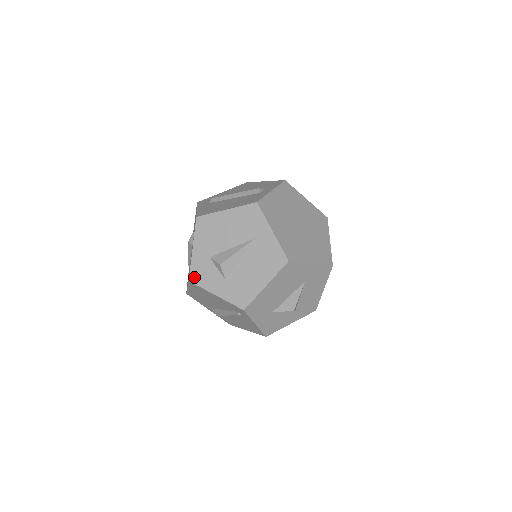
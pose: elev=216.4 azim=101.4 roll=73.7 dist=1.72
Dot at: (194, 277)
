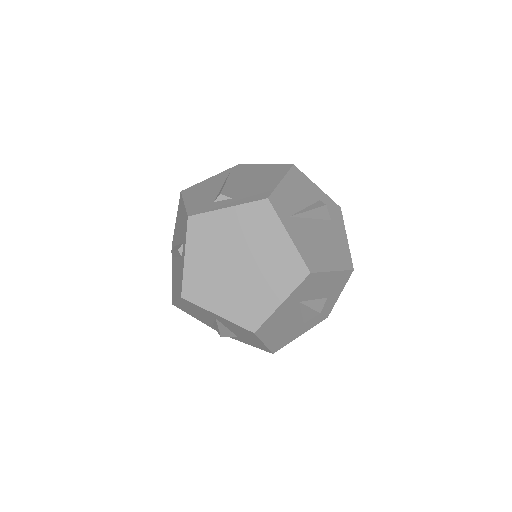
Dot at: occluded
